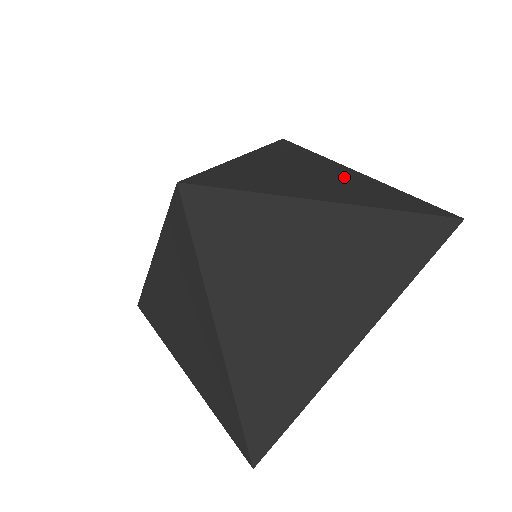
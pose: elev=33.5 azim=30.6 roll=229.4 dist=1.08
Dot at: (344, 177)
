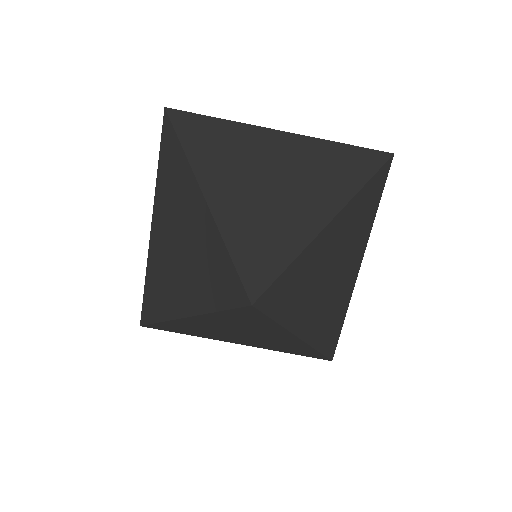
Dot at: (291, 157)
